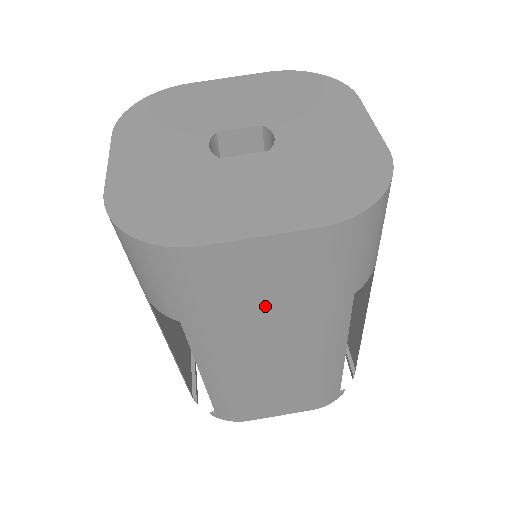
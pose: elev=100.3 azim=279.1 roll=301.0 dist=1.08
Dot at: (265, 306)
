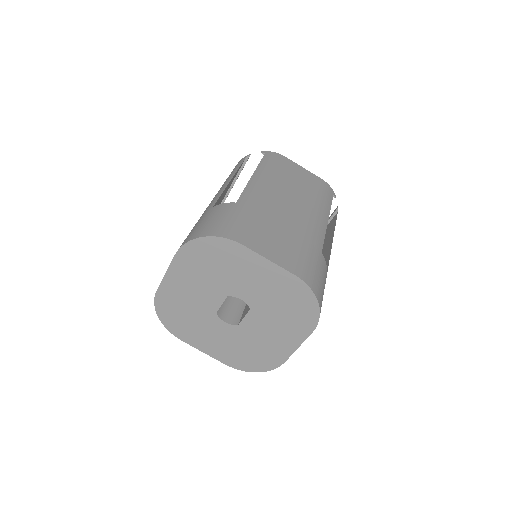
Dot at: occluded
